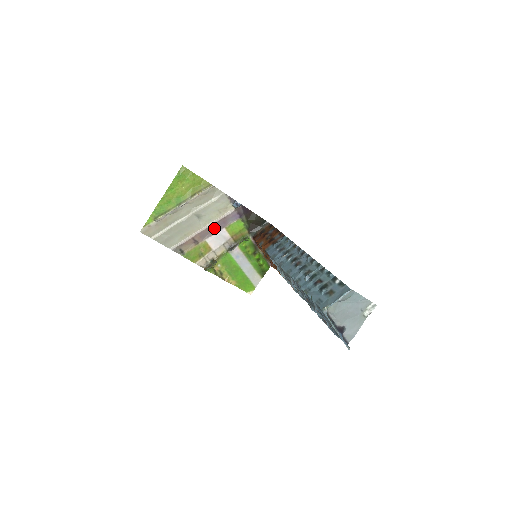
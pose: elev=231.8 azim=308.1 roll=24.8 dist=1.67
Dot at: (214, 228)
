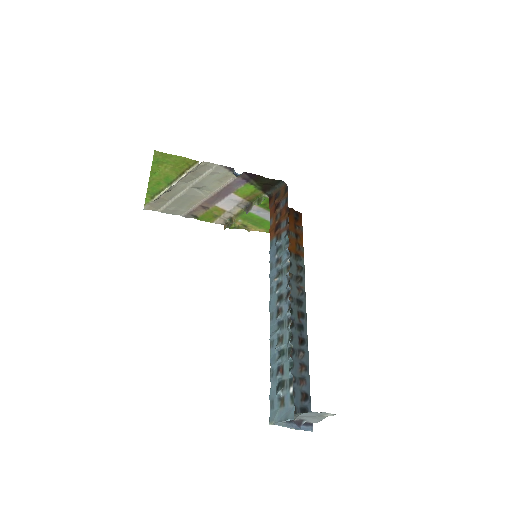
Dot at: (220, 195)
